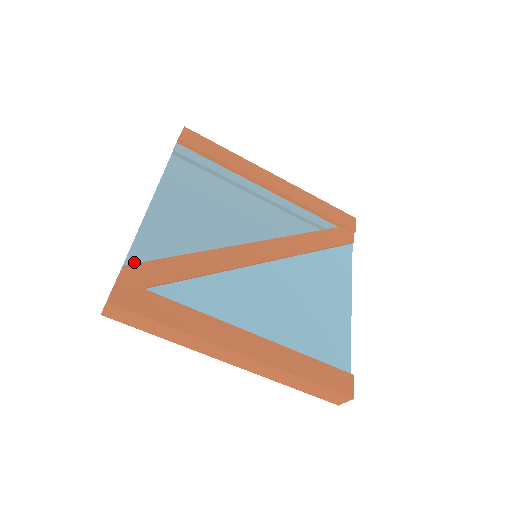
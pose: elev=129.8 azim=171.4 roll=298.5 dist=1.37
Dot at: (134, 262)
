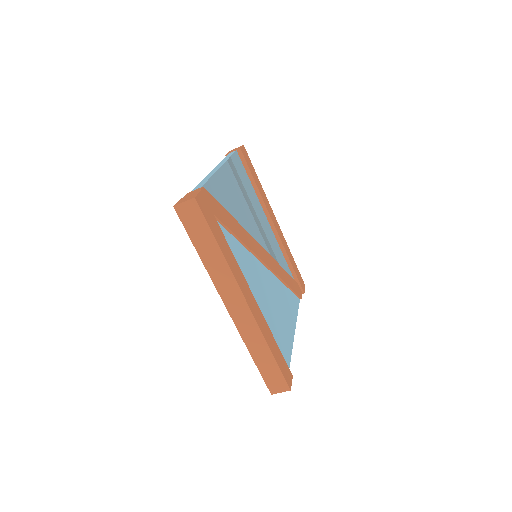
Dot at: occluded
